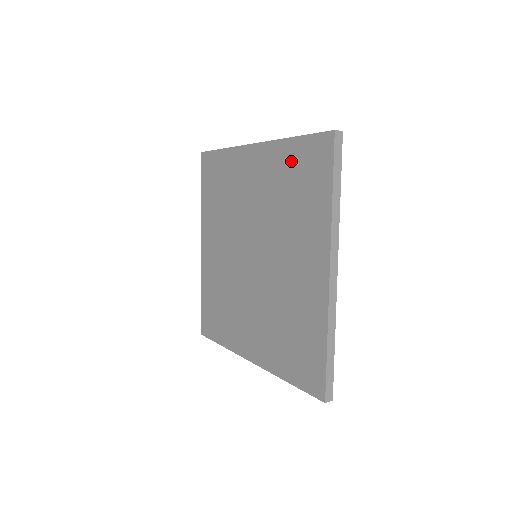
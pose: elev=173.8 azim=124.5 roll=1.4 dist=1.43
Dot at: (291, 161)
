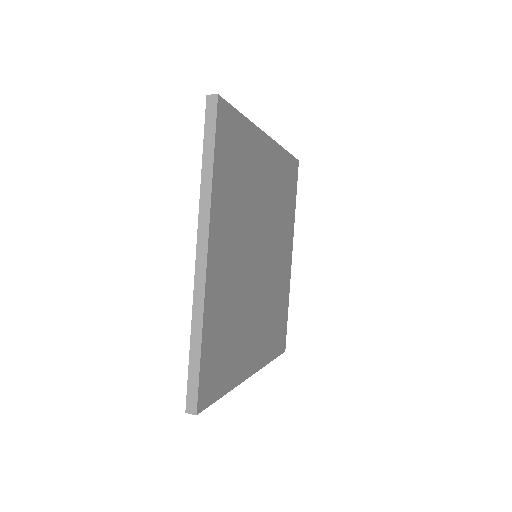
Dot at: occluded
